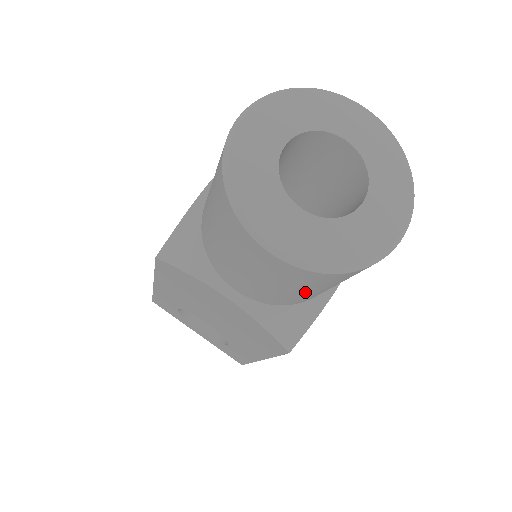
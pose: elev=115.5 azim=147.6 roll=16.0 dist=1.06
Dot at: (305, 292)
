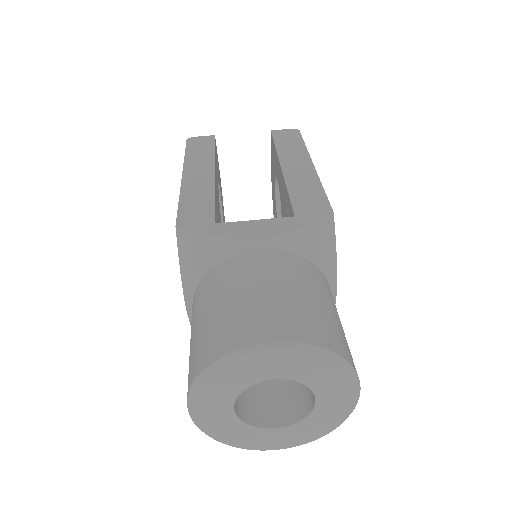
Dot at: occluded
